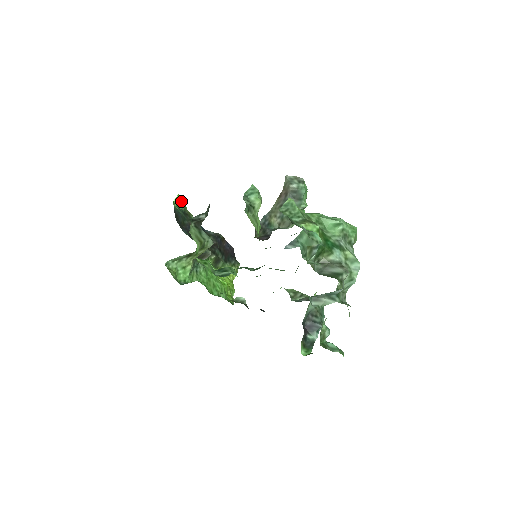
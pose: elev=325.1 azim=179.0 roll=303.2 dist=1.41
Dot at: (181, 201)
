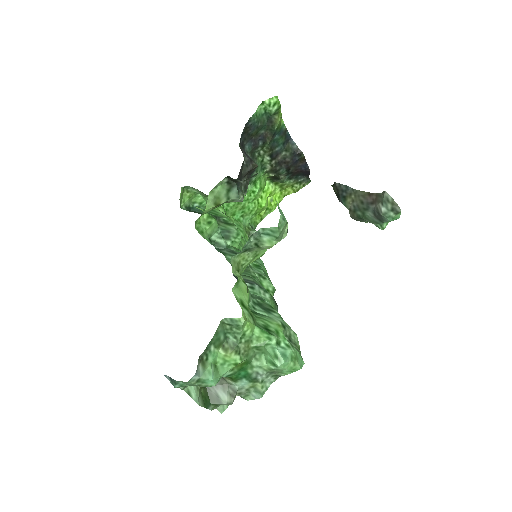
Dot at: (275, 104)
